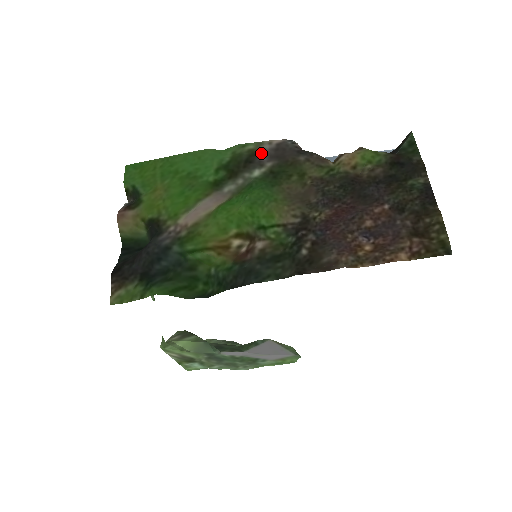
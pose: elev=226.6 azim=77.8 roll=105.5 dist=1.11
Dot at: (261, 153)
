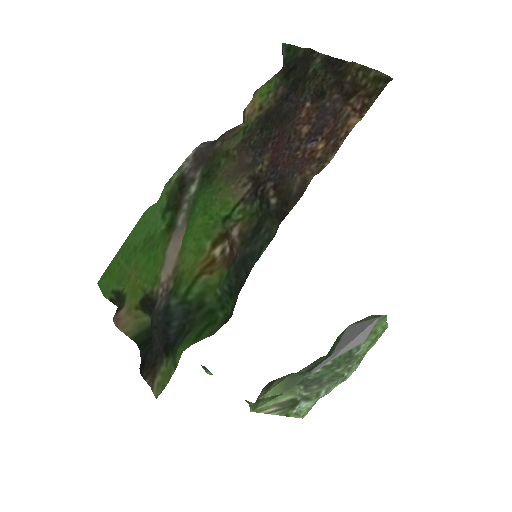
Dot at: (186, 173)
